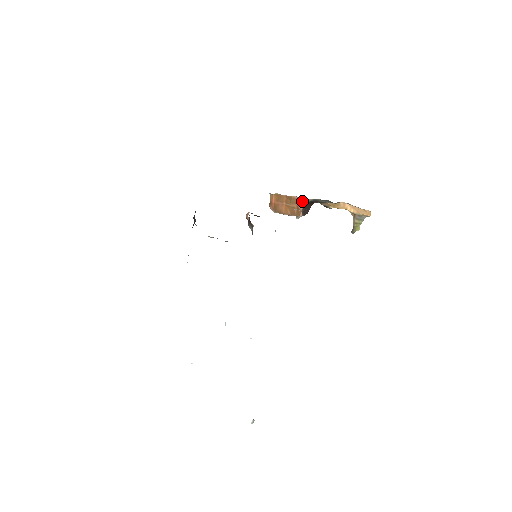
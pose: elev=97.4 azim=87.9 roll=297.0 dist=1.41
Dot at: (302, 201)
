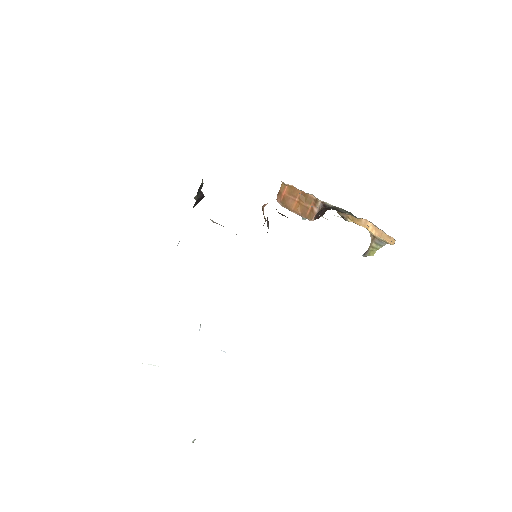
Dot at: (320, 204)
